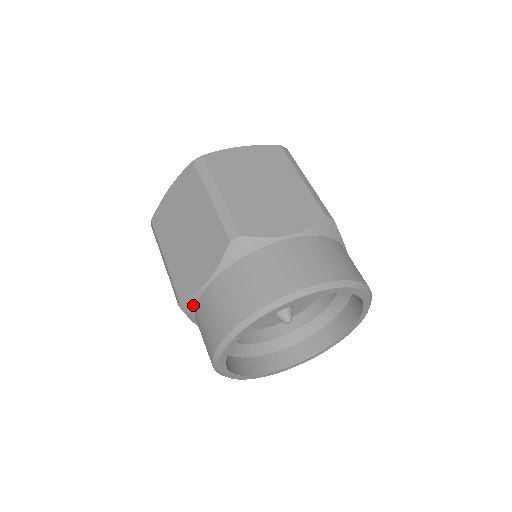
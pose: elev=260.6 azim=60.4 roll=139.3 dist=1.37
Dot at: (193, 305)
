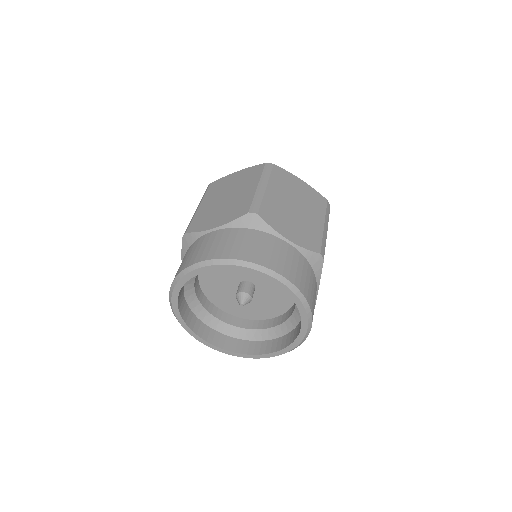
Dot at: (192, 241)
